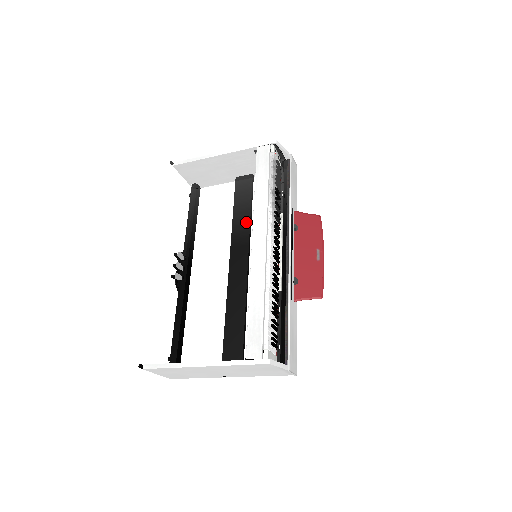
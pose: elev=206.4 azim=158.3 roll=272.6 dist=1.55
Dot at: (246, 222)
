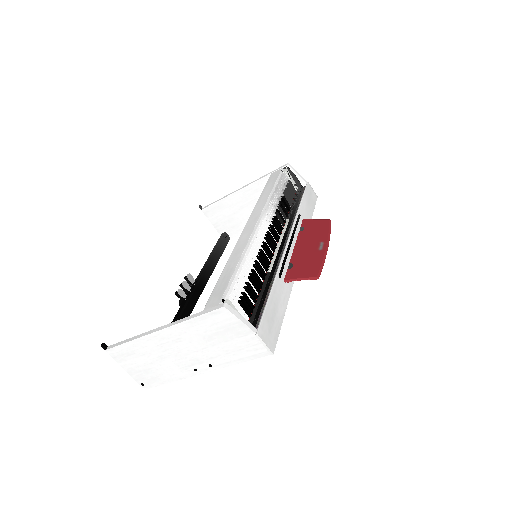
Dot at: occluded
